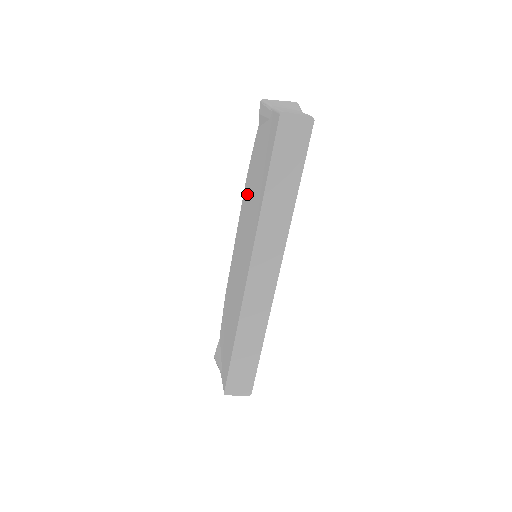
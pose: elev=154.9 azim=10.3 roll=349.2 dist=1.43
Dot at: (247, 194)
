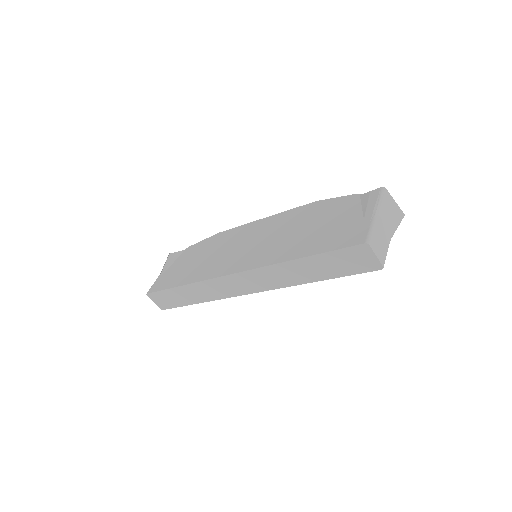
Dot at: (299, 217)
